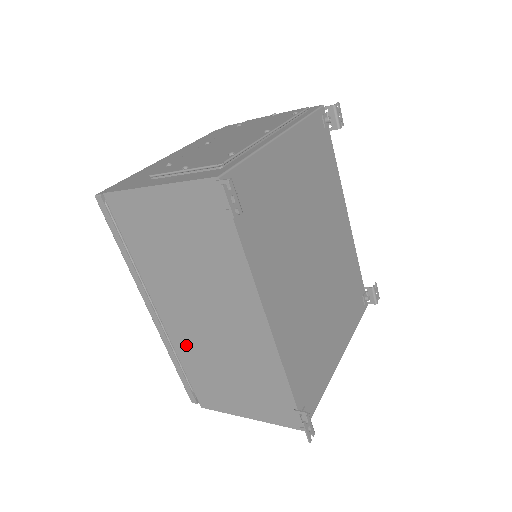
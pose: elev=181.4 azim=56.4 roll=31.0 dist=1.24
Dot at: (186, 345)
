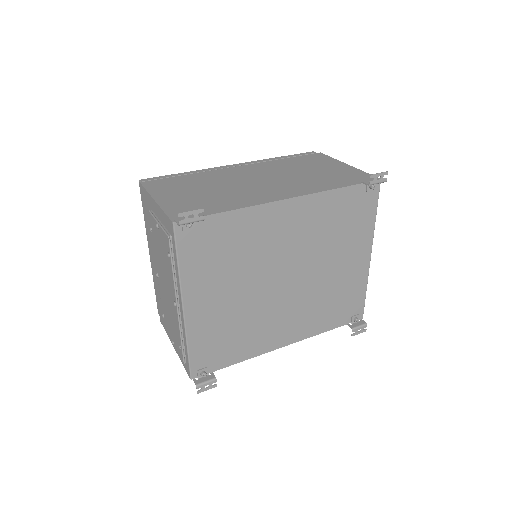
Dot at: occluded
